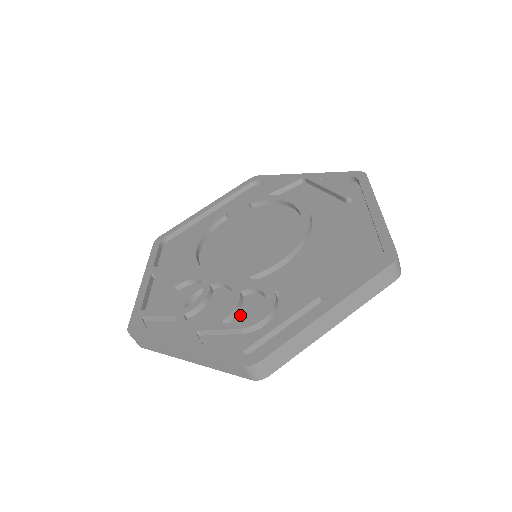
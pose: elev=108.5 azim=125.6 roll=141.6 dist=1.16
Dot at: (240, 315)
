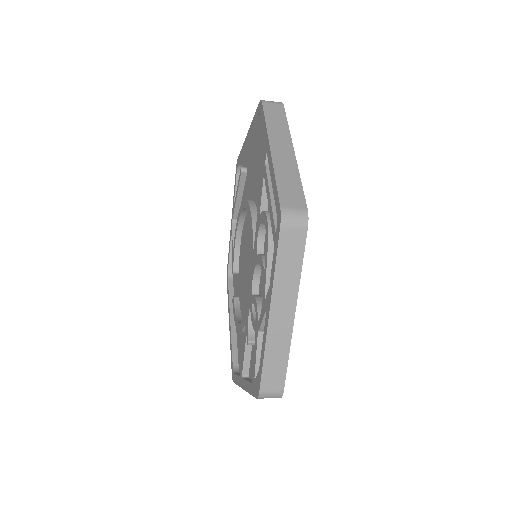
Dot at: occluded
